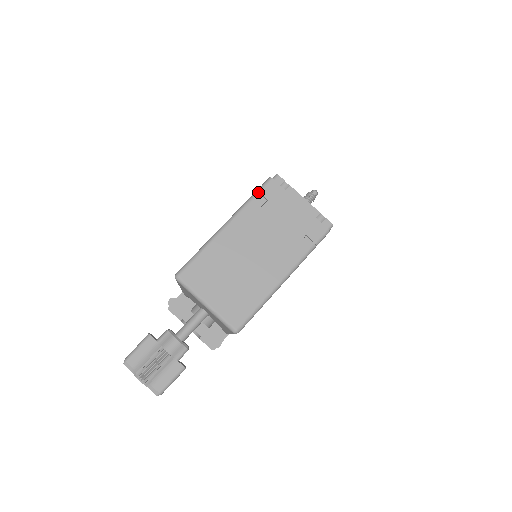
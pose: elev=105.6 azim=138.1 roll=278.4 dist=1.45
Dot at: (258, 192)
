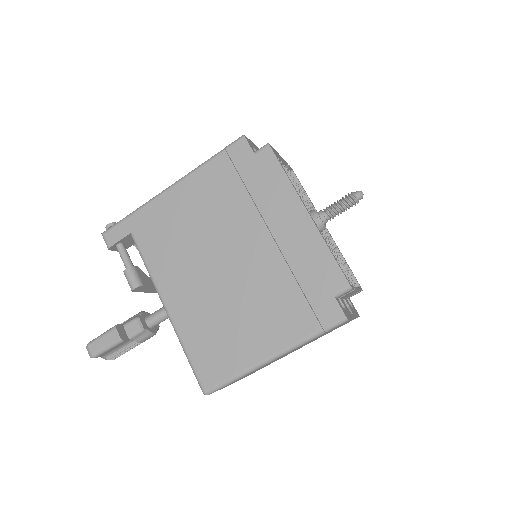
Dot at: occluded
